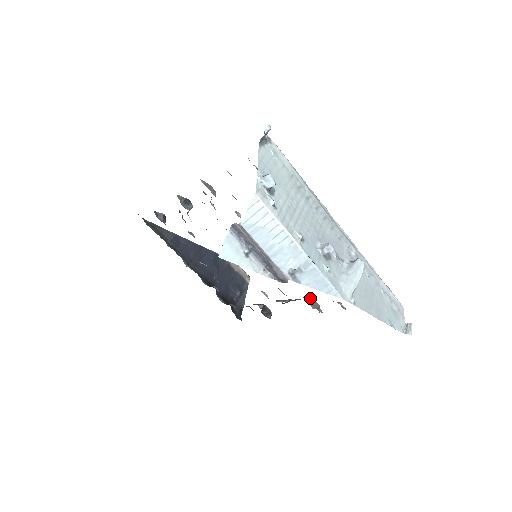
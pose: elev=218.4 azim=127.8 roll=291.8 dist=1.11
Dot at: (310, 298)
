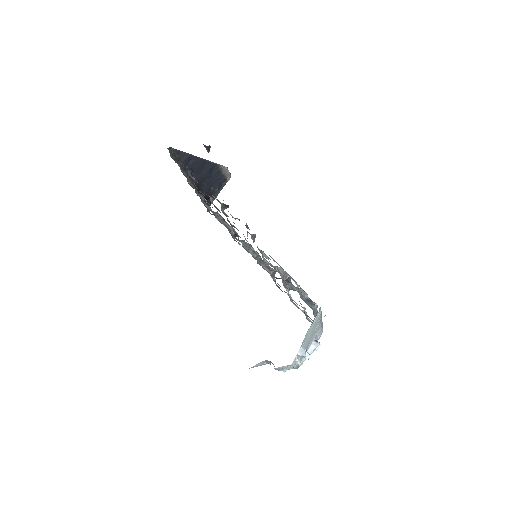
Dot at: (273, 272)
